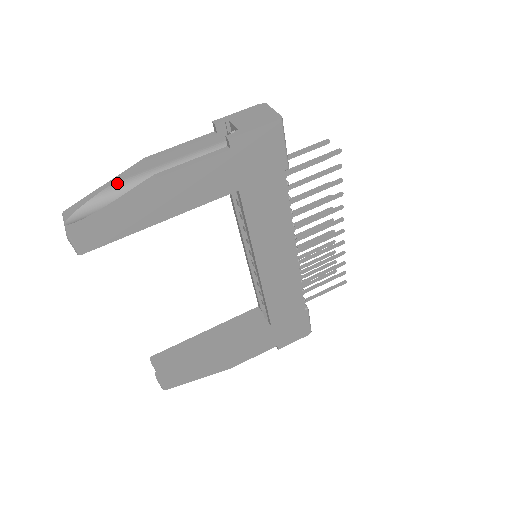
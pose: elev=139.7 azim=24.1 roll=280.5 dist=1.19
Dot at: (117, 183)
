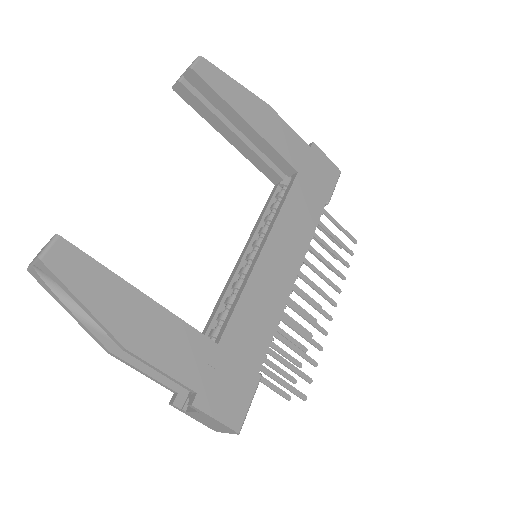
Dot at: occluded
